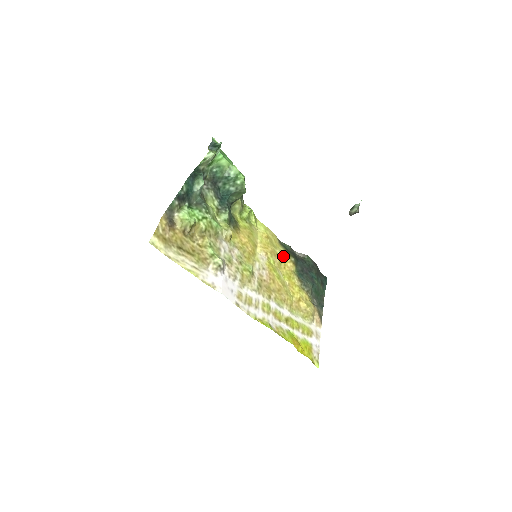
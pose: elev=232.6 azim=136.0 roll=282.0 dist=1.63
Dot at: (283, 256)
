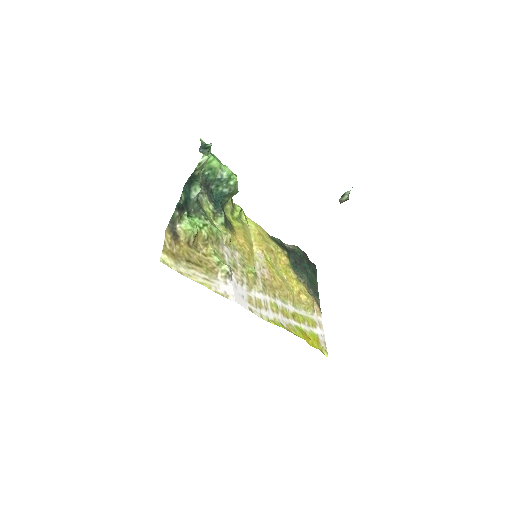
Dot at: (277, 251)
